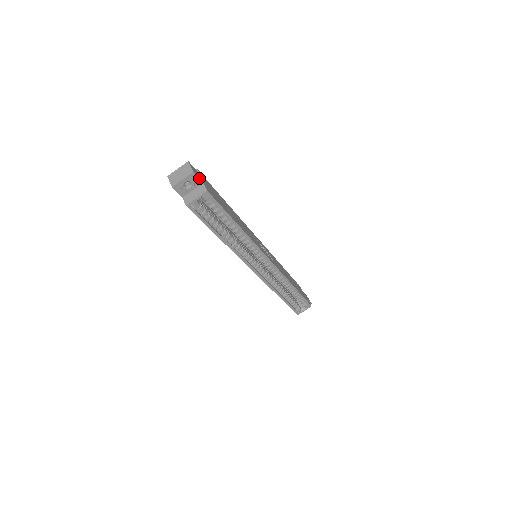
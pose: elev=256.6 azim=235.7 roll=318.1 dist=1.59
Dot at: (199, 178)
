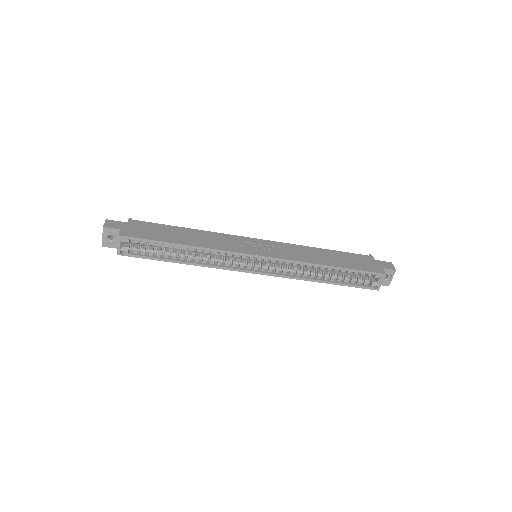
Dot at: (113, 228)
